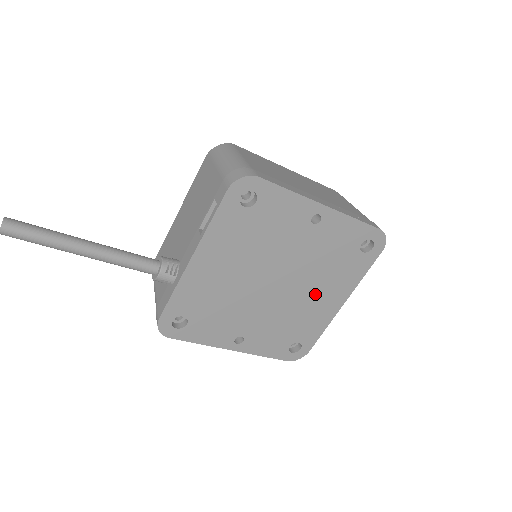
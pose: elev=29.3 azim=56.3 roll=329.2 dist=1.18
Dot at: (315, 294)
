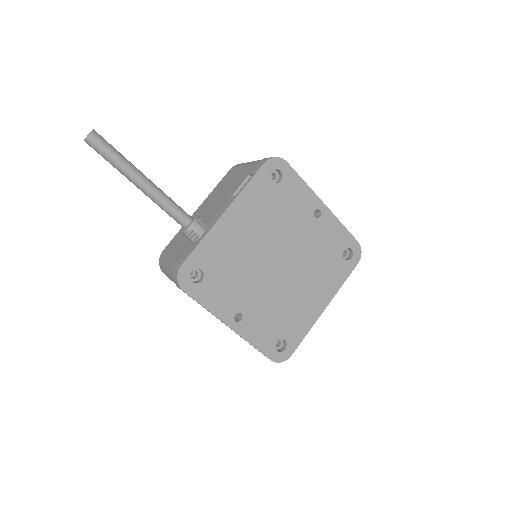
Dot at: (306, 288)
